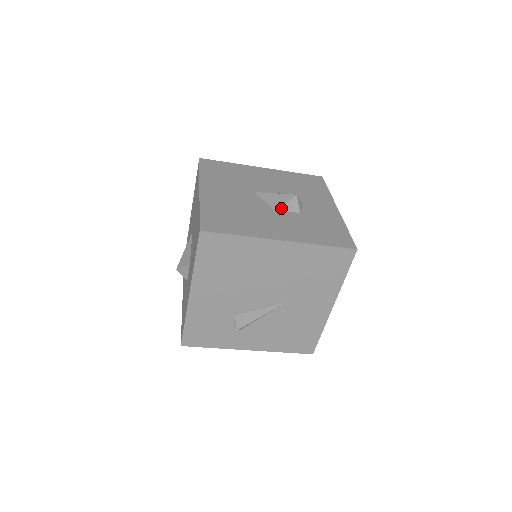
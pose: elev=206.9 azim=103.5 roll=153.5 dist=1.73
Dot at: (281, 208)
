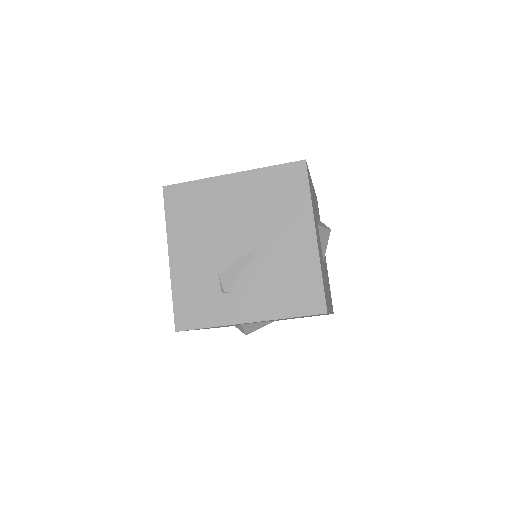
Dot at: occluded
